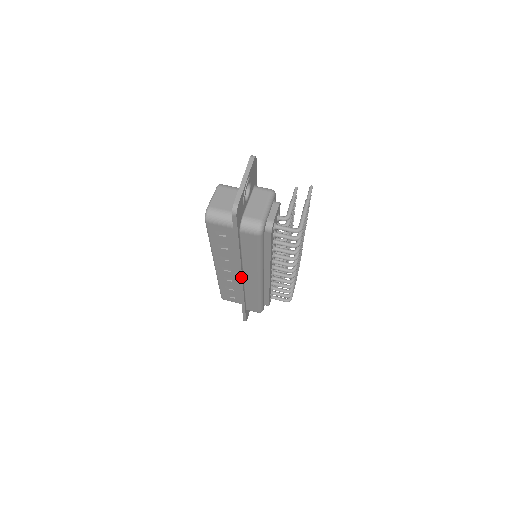
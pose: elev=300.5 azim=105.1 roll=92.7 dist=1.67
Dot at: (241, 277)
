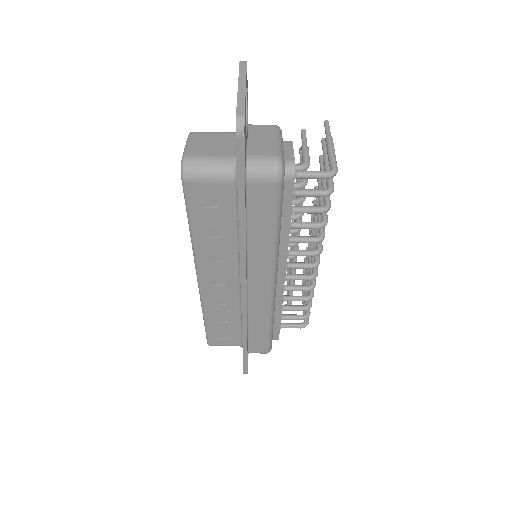
Dot at: (244, 285)
